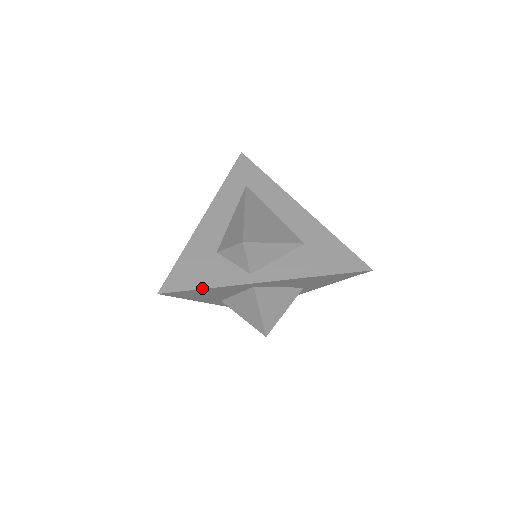
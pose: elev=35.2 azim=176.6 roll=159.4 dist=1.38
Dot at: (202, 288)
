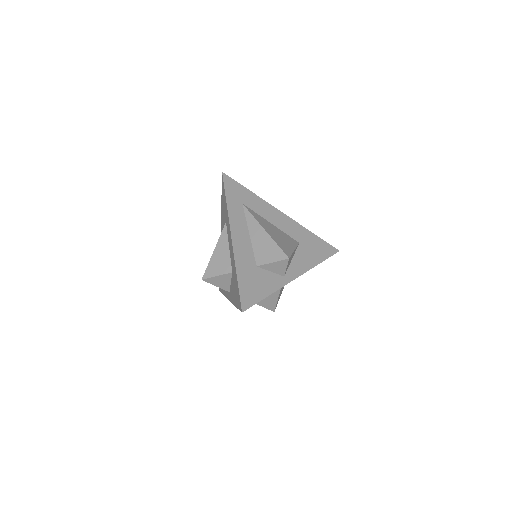
Dot at: (265, 297)
